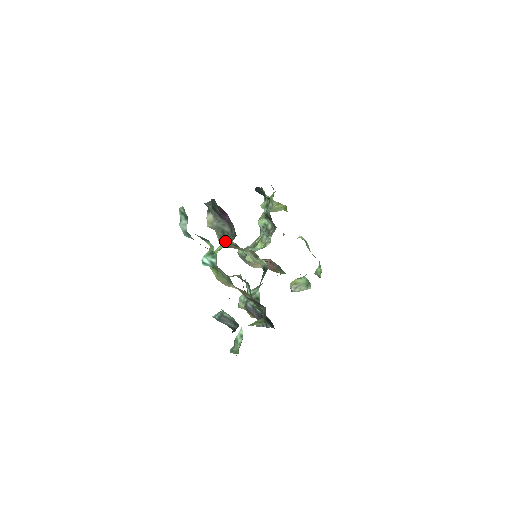
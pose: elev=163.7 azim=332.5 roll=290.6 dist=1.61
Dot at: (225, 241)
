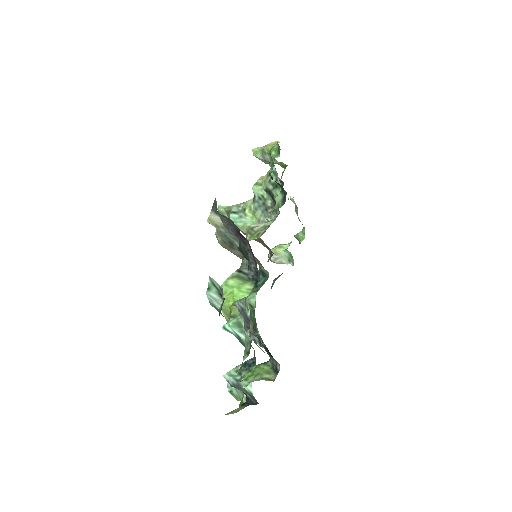
Dot at: (239, 271)
